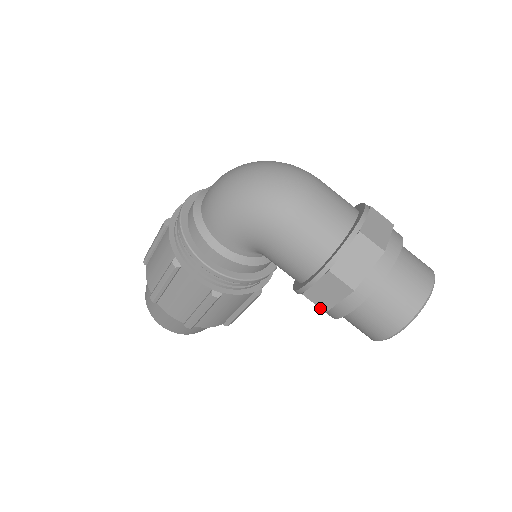
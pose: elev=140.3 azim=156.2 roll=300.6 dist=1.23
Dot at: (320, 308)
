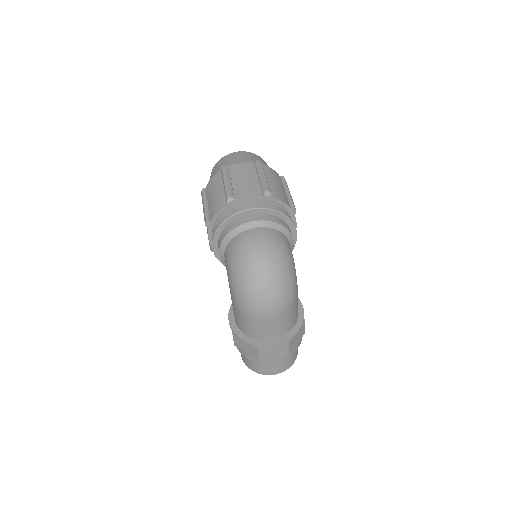
Dot at: occluded
